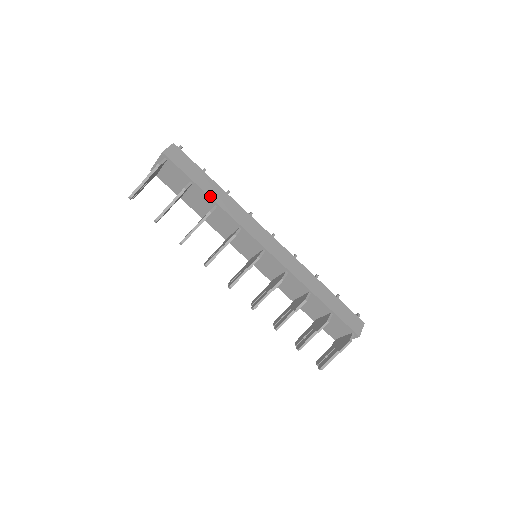
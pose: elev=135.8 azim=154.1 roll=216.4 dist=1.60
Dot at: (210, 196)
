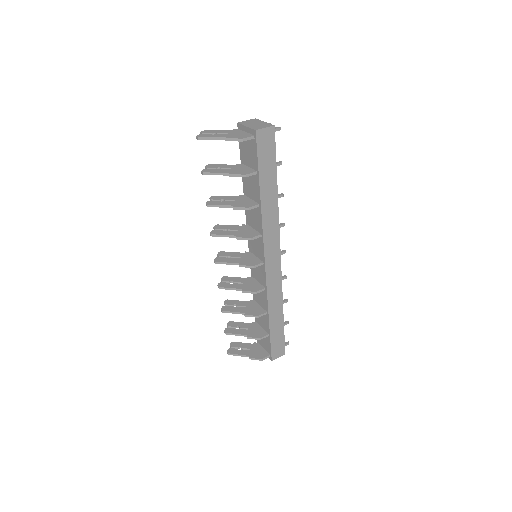
Dot at: (261, 195)
